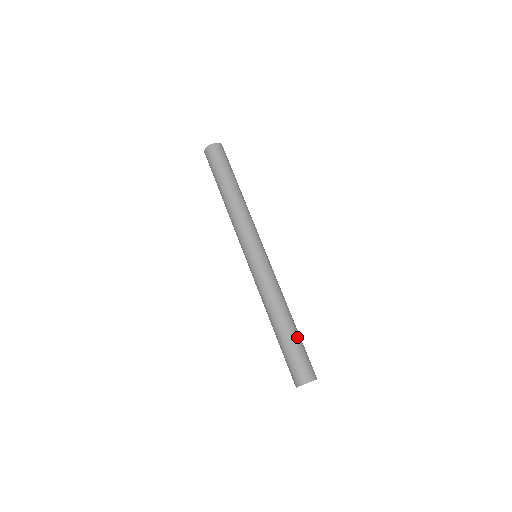
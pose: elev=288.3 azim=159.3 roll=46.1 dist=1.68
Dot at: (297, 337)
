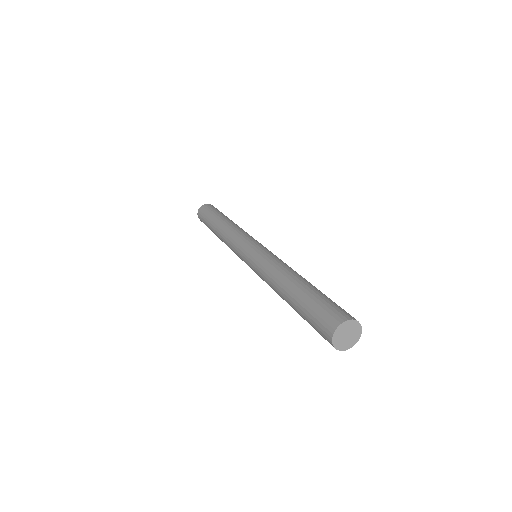
Dot at: (316, 290)
